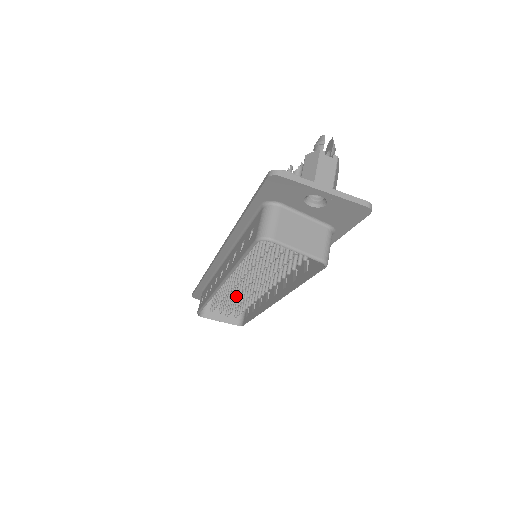
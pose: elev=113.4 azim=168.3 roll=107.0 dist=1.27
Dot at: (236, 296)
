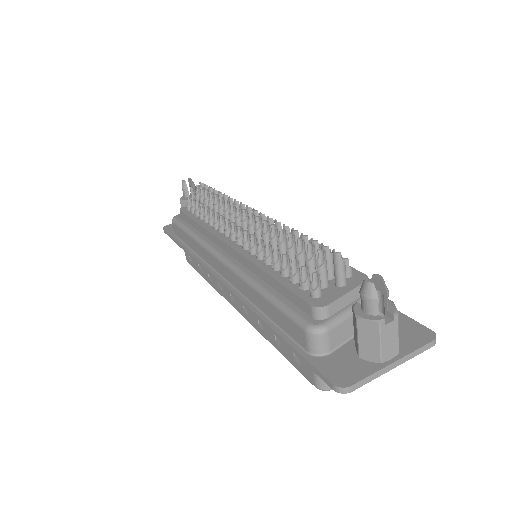
Dot at: occluded
